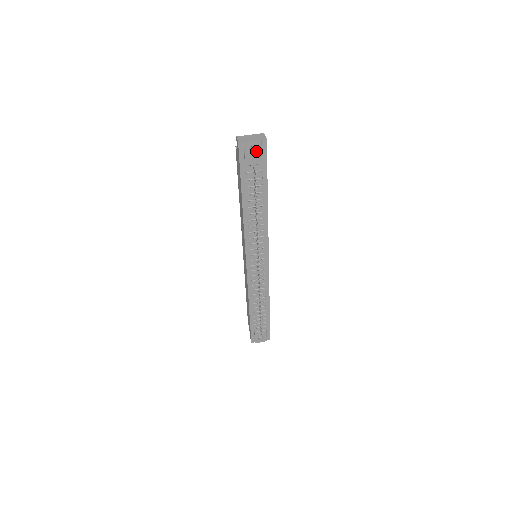
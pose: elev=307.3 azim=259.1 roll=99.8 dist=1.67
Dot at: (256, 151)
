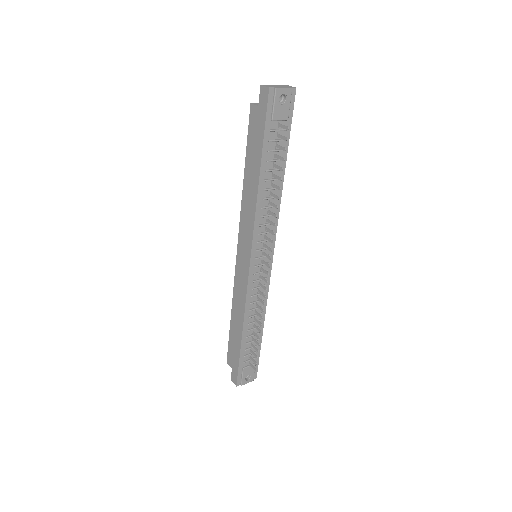
Dot at: (285, 102)
